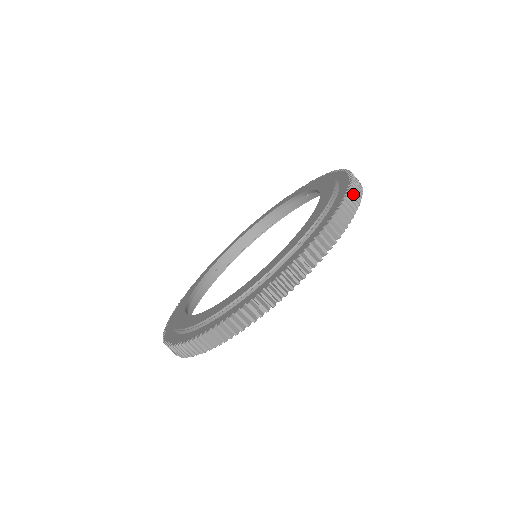
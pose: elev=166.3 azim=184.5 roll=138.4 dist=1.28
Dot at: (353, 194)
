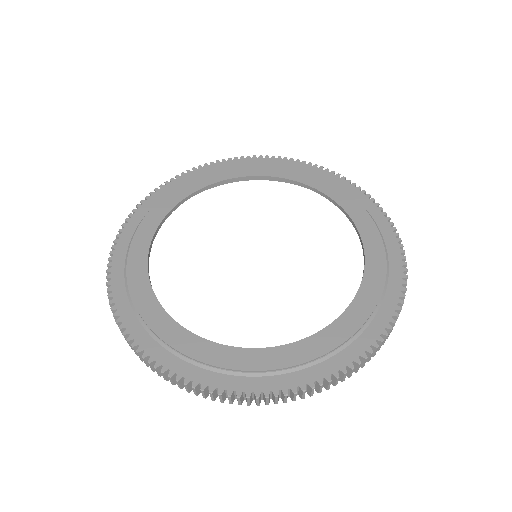
Dot at: (398, 314)
